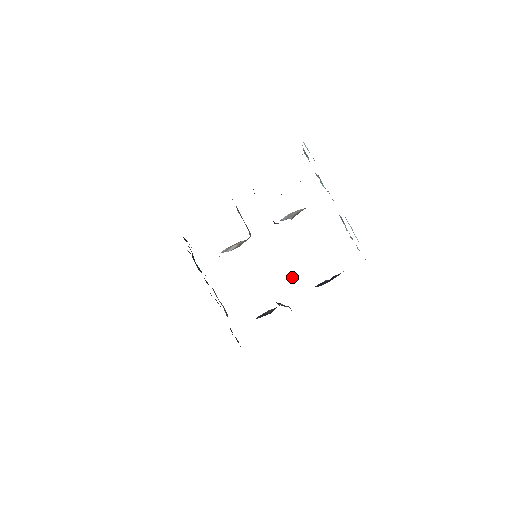
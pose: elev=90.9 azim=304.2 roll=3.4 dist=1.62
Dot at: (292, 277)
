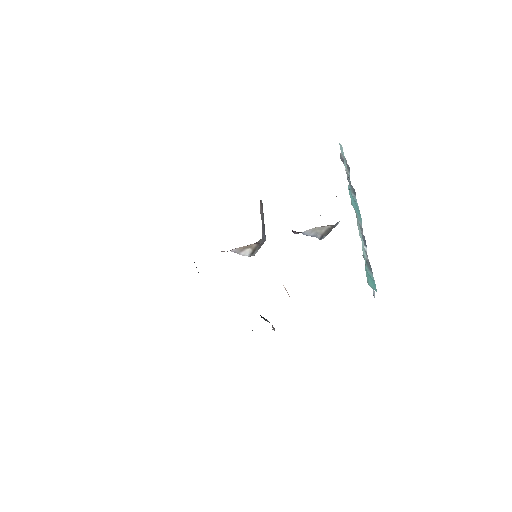
Dot at: (286, 290)
